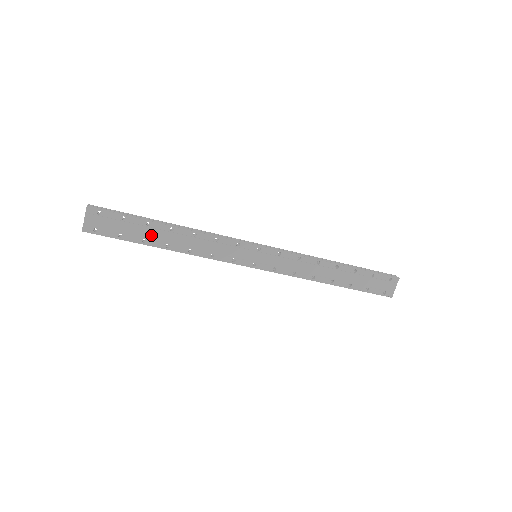
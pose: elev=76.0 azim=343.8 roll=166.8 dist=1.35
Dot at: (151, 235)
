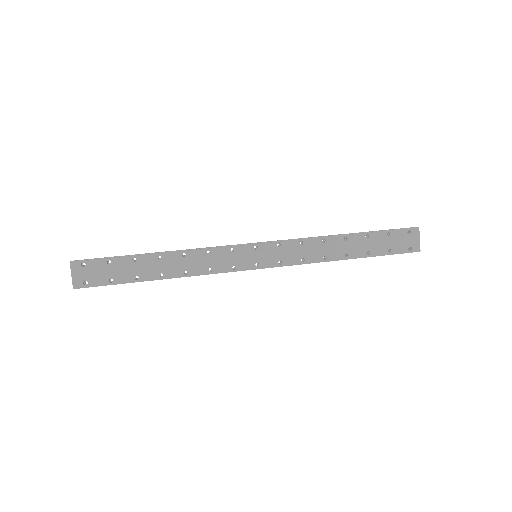
Dot at: (142, 270)
